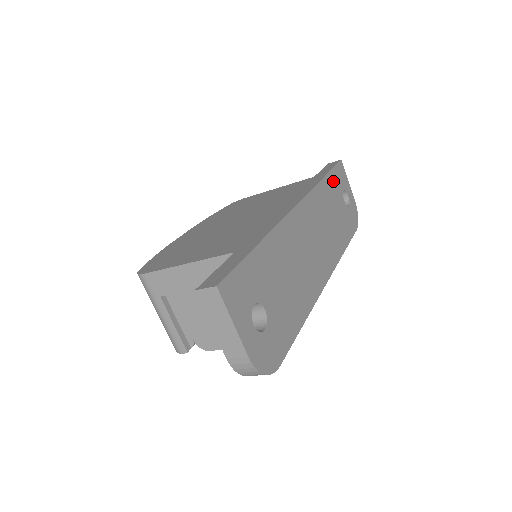
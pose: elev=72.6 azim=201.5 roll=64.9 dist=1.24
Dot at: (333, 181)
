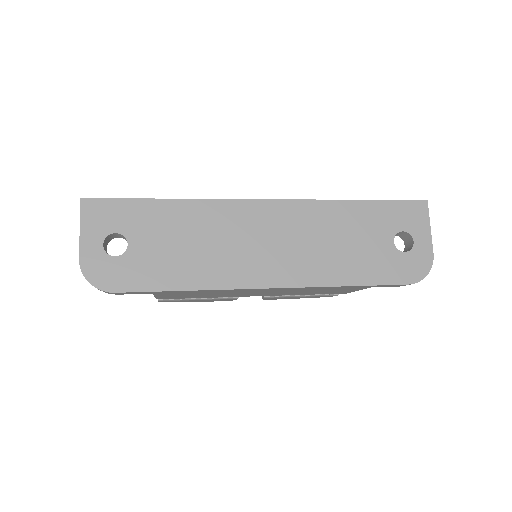
Dot at: (377, 212)
